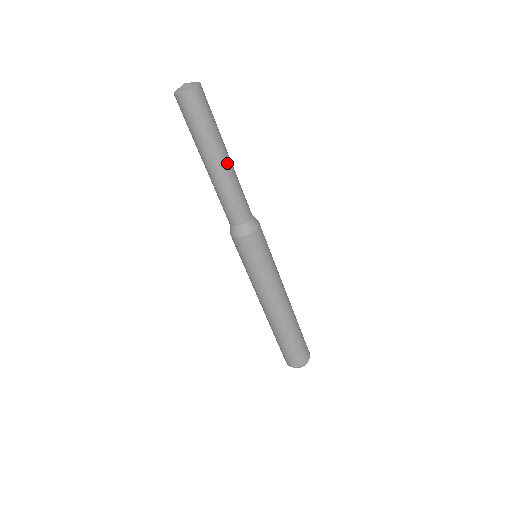
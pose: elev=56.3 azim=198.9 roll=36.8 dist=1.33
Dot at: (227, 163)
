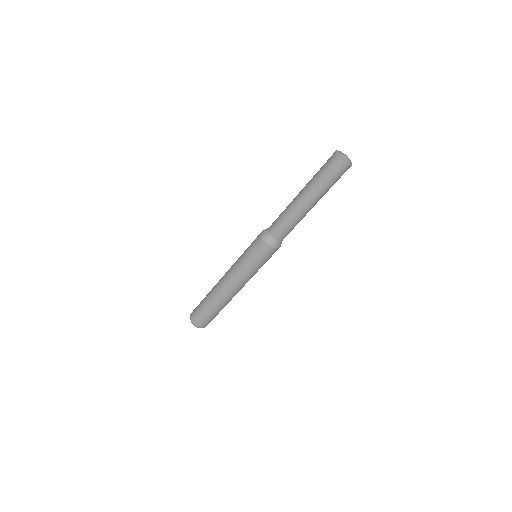
Dot at: (306, 206)
